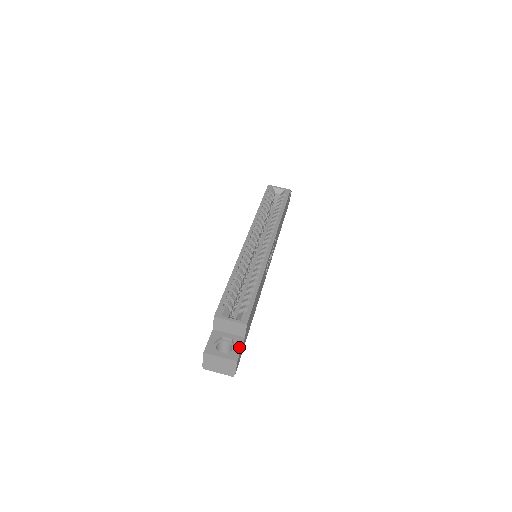
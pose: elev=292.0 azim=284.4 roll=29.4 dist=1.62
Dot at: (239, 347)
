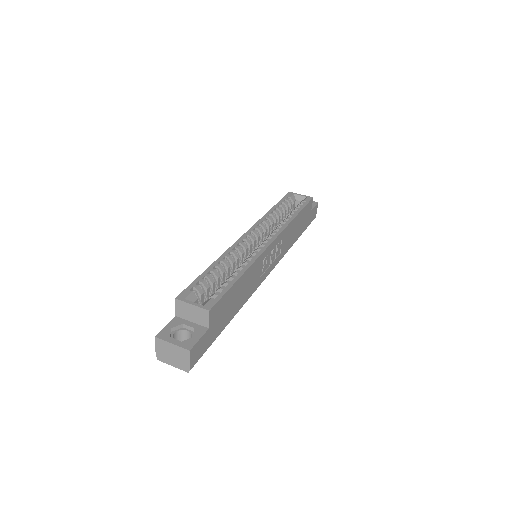
Dot at: (198, 337)
